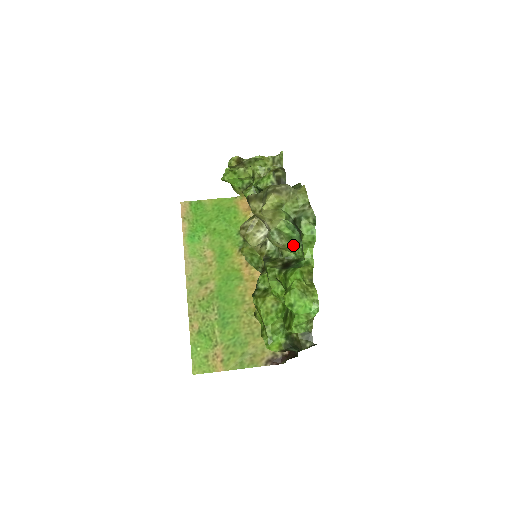
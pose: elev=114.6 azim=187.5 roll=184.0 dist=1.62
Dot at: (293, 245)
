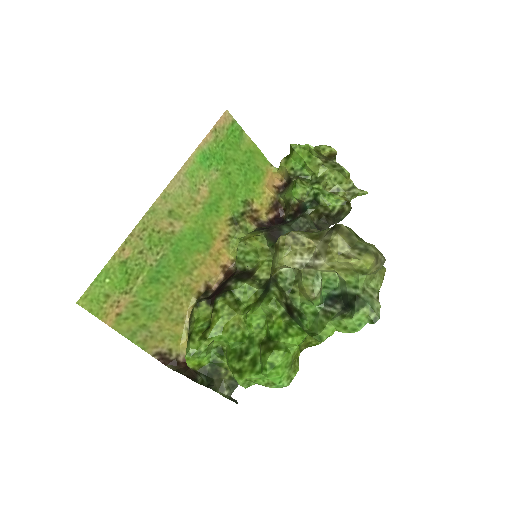
Dot at: (317, 302)
